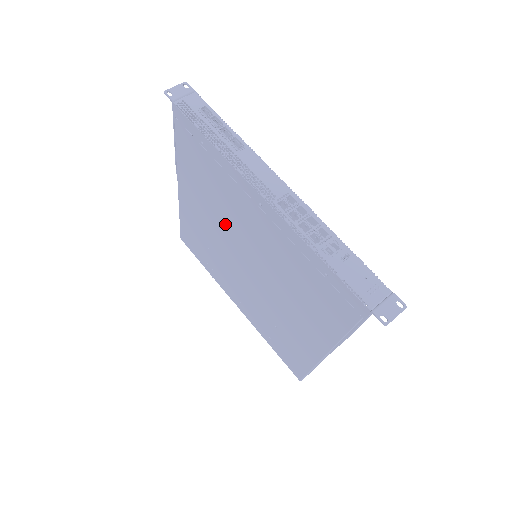
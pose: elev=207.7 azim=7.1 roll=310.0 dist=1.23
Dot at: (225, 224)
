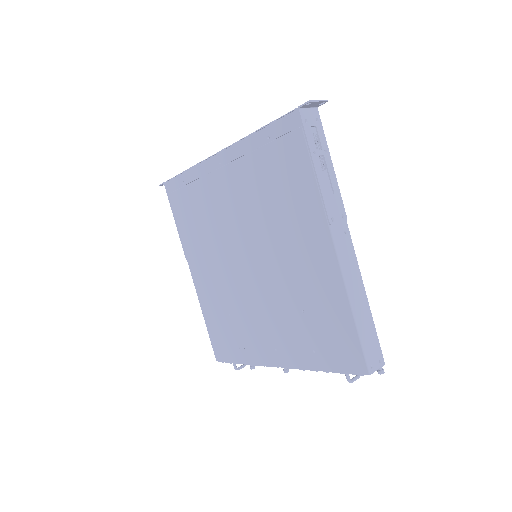
Dot at: (221, 243)
